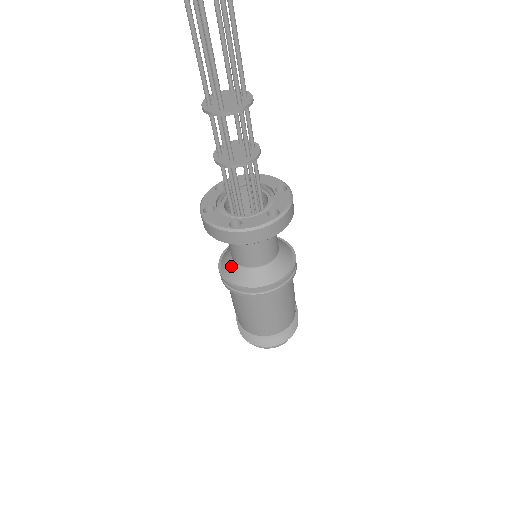
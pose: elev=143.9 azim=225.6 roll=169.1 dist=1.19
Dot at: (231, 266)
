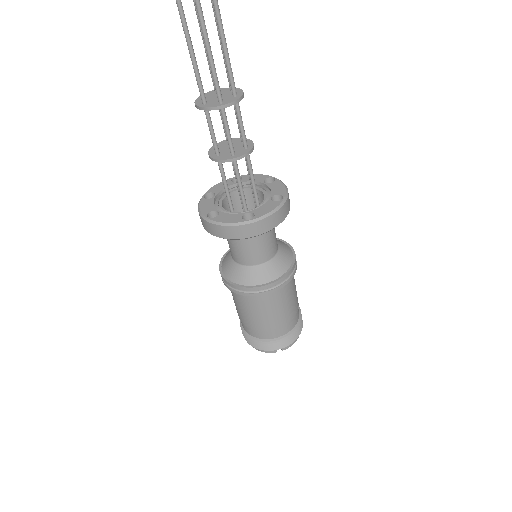
Dot at: (228, 256)
